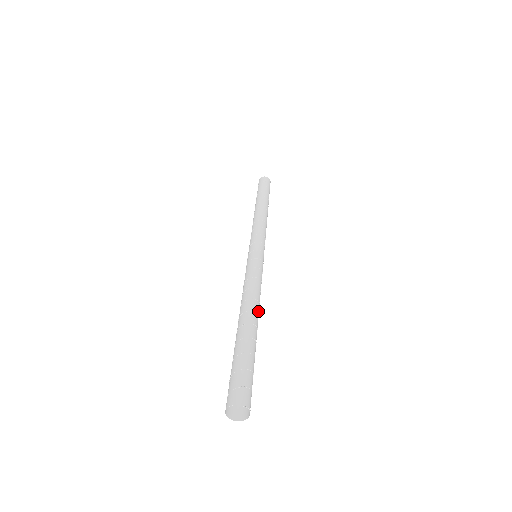
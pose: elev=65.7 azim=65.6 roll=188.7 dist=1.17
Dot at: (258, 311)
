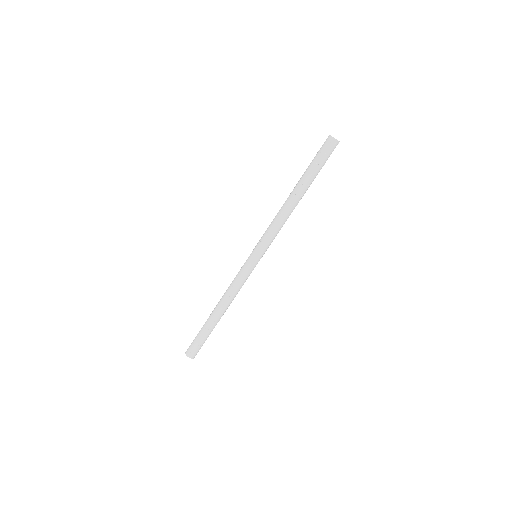
Dot at: occluded
